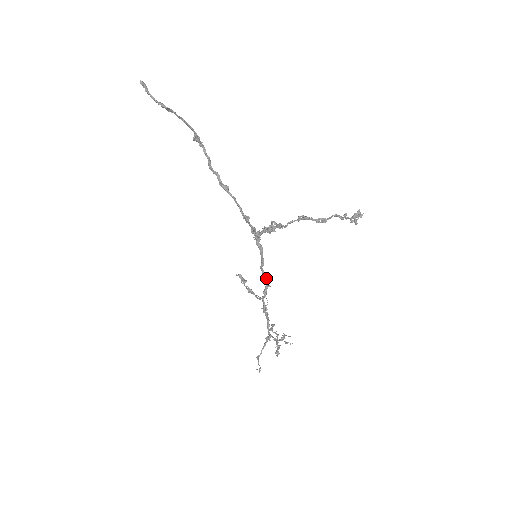
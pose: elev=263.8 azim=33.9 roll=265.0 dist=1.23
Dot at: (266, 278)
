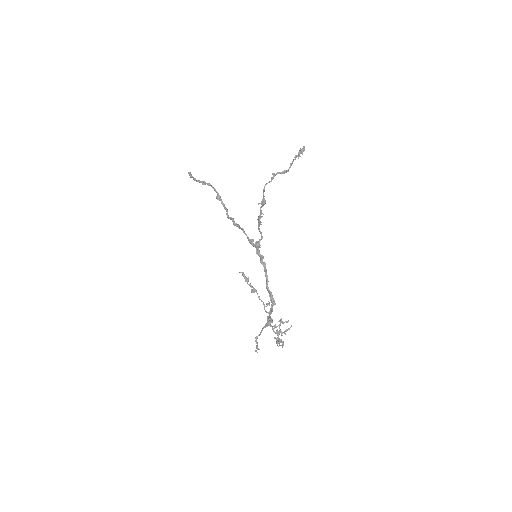
Dot at: (271, 294)
